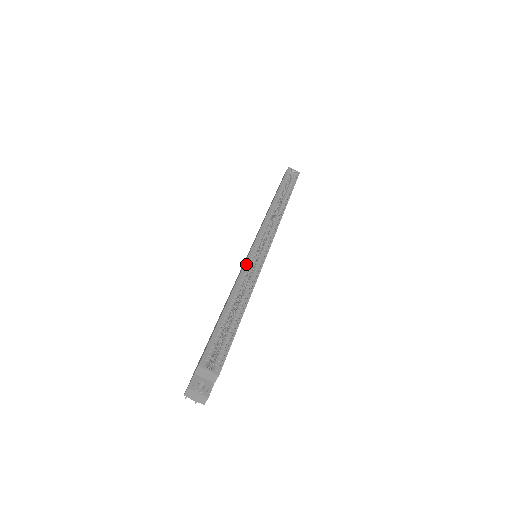
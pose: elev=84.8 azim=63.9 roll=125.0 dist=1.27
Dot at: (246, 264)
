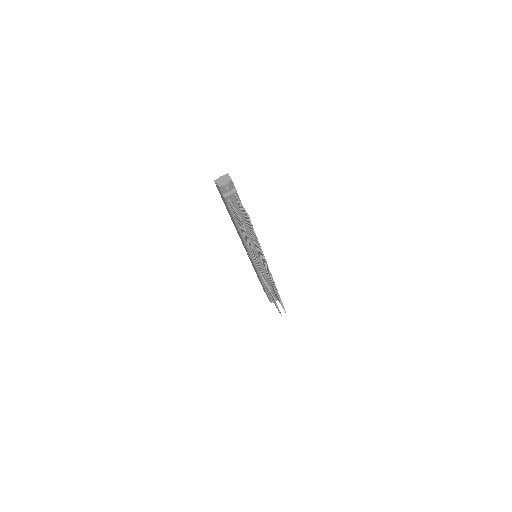
Dot at: occluded
